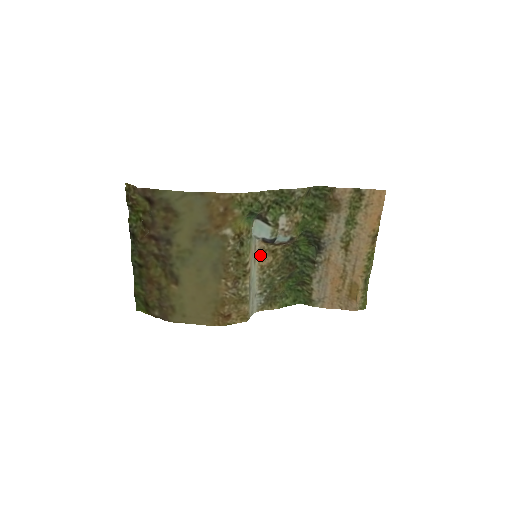
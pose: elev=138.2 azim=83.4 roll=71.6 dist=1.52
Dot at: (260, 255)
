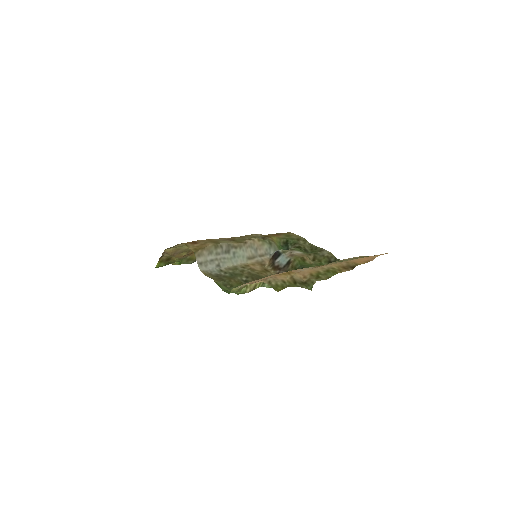
Dot at: (257, 264)
